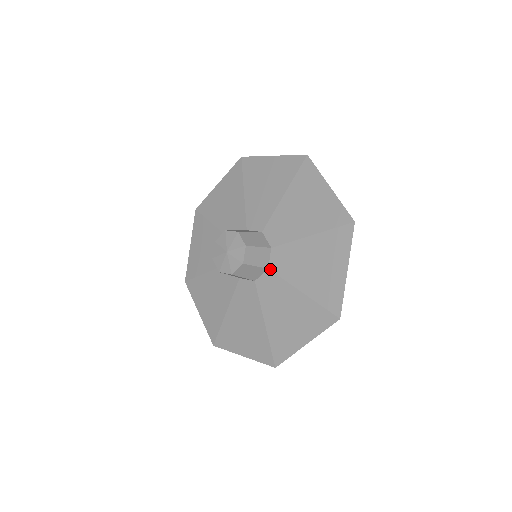
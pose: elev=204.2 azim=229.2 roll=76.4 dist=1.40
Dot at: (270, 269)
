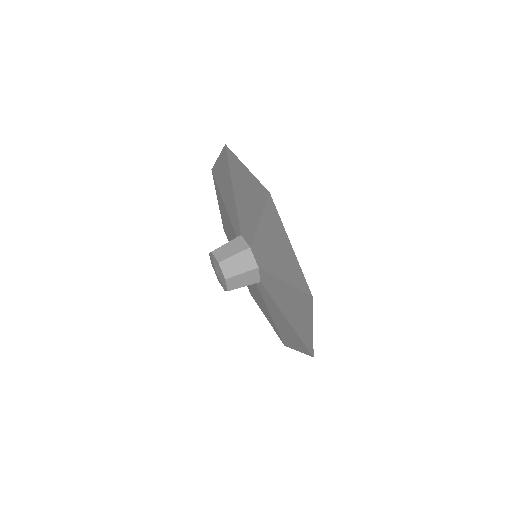
Dot at: (259, 267)
